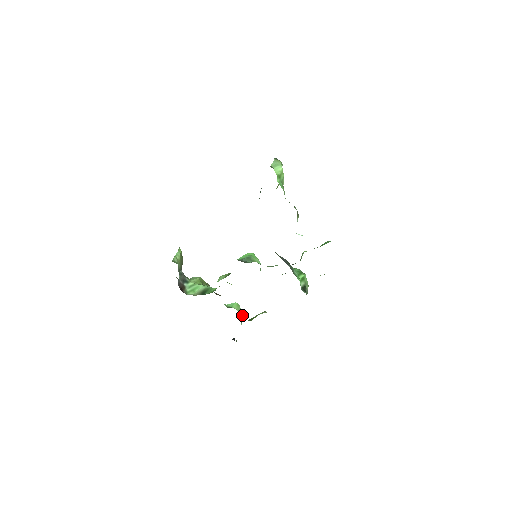
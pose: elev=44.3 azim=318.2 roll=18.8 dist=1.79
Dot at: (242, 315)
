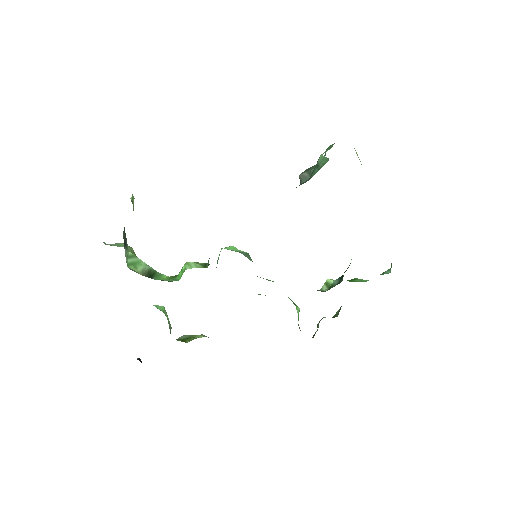
Dot at: occluded
